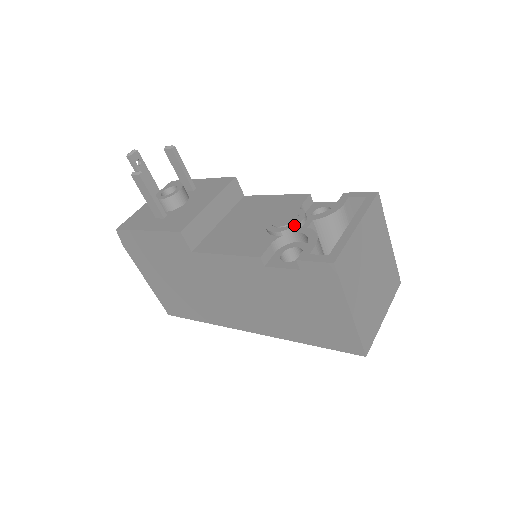
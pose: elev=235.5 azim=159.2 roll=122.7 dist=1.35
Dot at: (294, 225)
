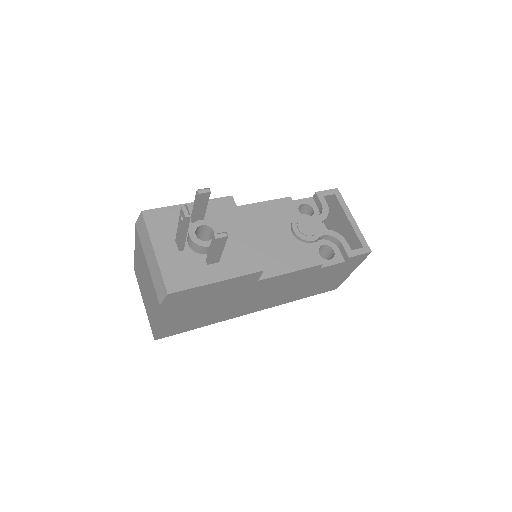
Dot at: (321, 231)
